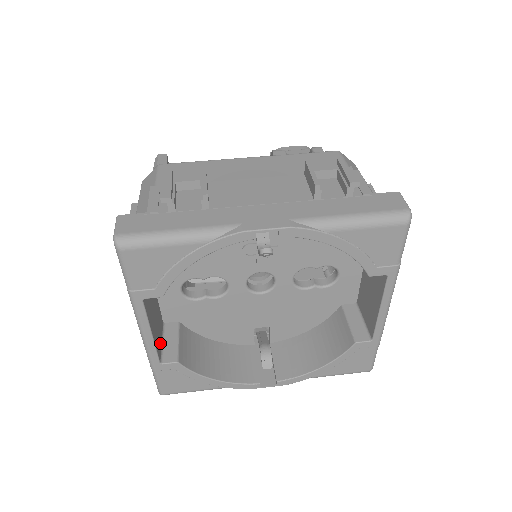
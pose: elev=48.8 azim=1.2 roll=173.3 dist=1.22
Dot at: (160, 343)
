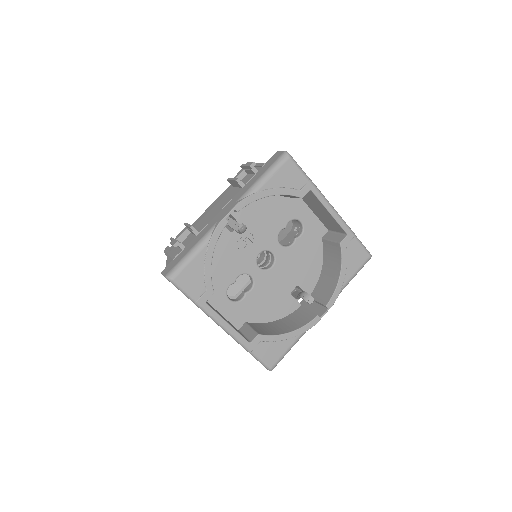
Dot at: (242, 335)
